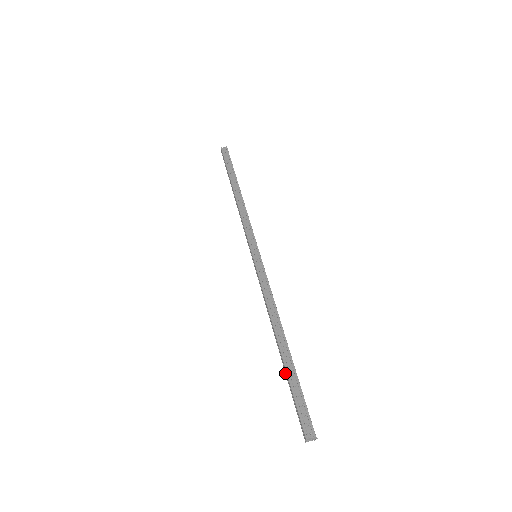
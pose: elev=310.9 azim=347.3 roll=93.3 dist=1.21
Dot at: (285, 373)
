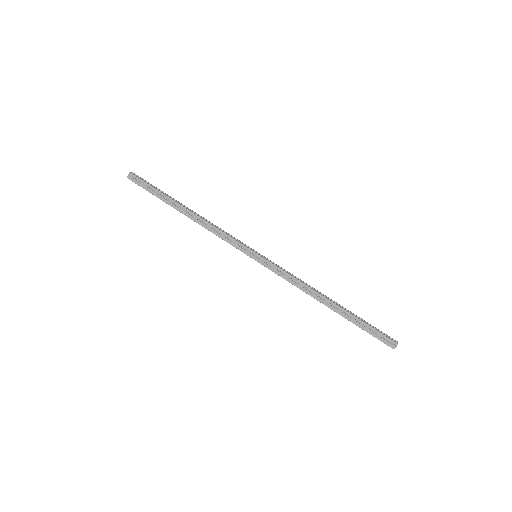
Dot at: (349, 320)
